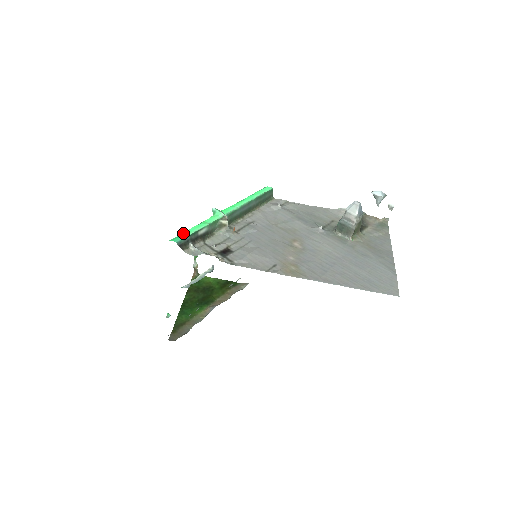
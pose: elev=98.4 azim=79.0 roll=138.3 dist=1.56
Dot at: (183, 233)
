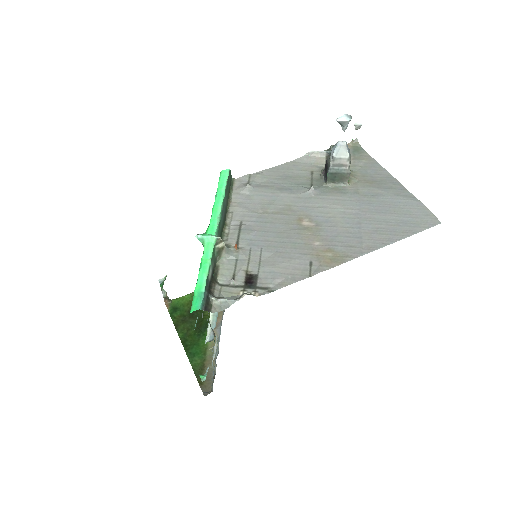
Dot at: (196, 291)
